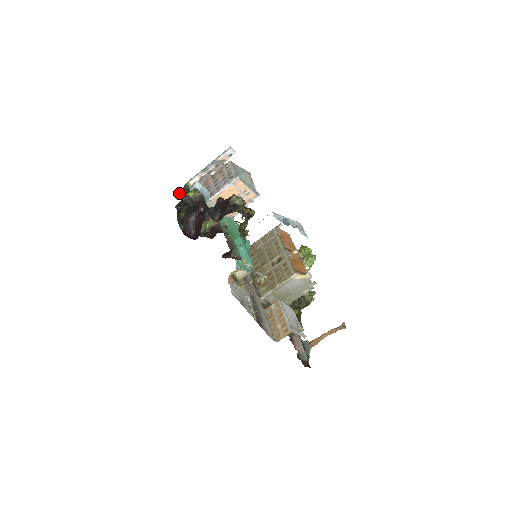
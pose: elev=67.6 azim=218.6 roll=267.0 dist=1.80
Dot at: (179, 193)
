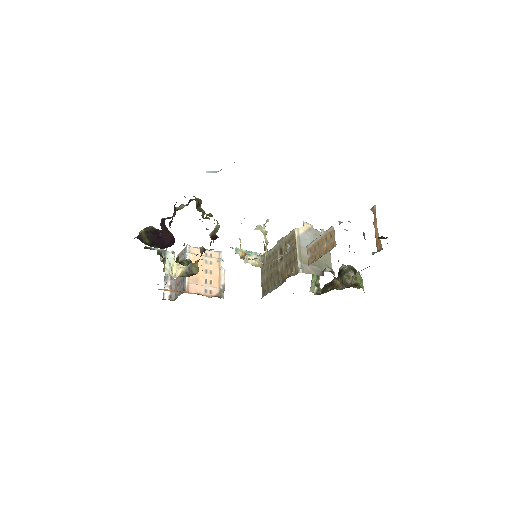
Dot at: occluded
